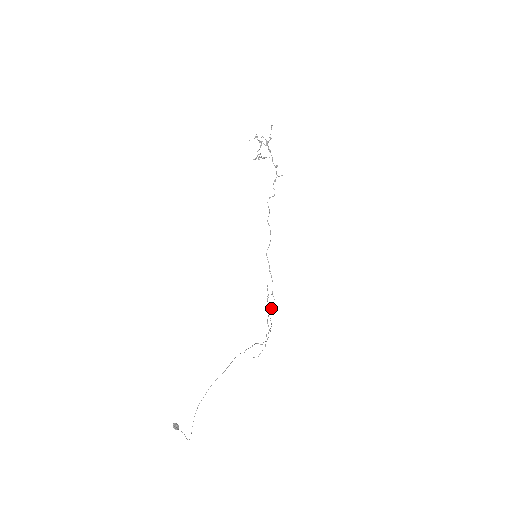
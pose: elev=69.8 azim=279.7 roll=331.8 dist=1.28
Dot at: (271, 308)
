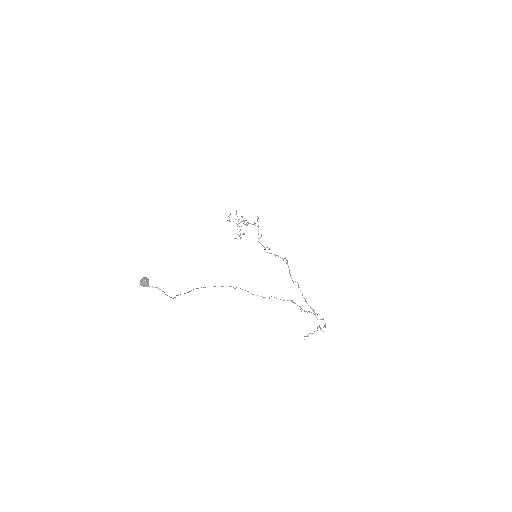
Dot at: (288, 267)
